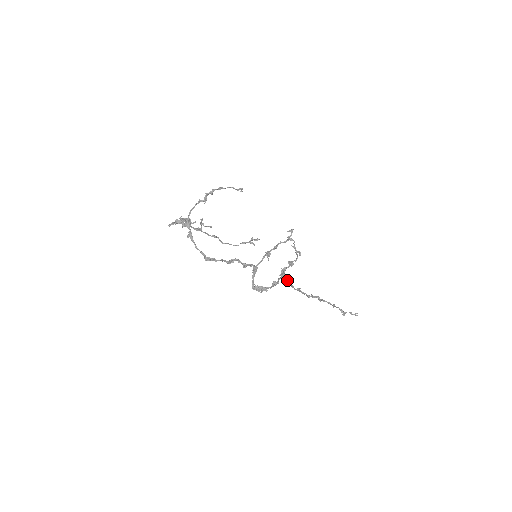
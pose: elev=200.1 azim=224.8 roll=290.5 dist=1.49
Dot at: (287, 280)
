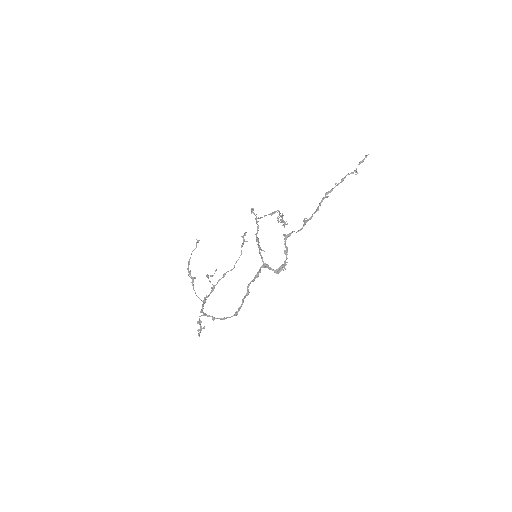
Dot at: (290, 235)
